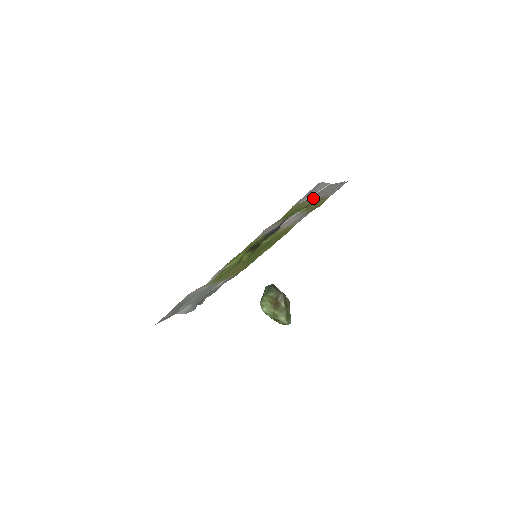
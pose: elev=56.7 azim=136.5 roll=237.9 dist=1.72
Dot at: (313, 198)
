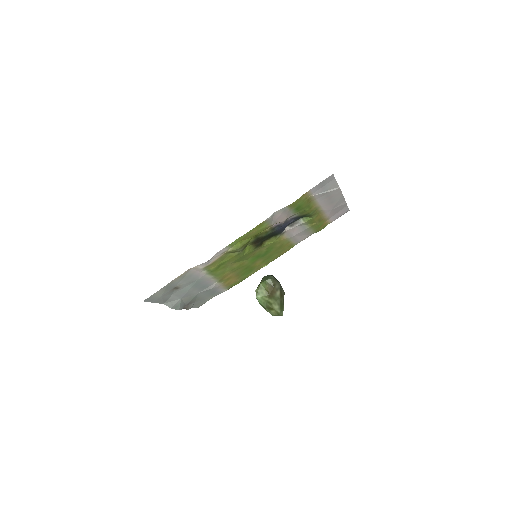
Dot at: (321, 202)
